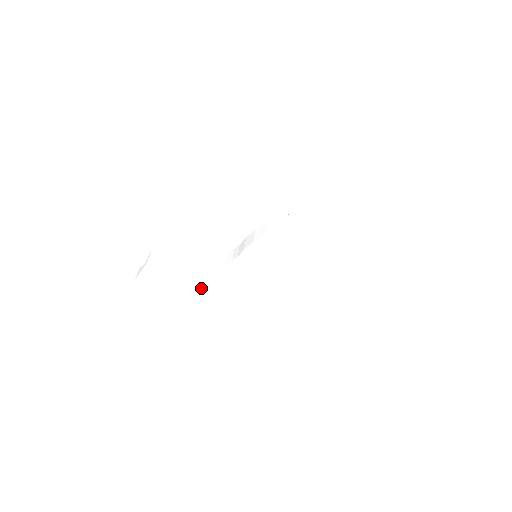
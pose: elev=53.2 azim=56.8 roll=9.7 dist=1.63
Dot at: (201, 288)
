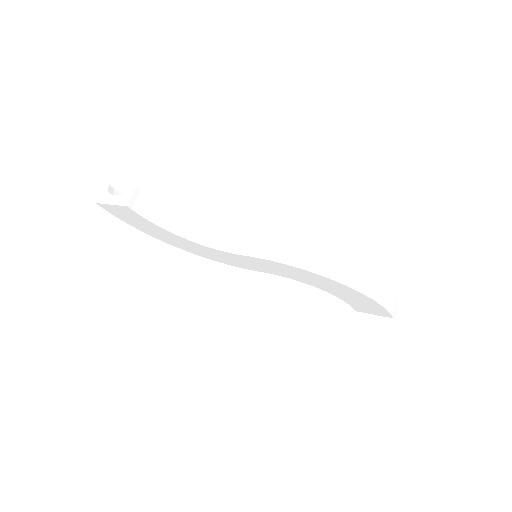
Dot at: (172, 242)
